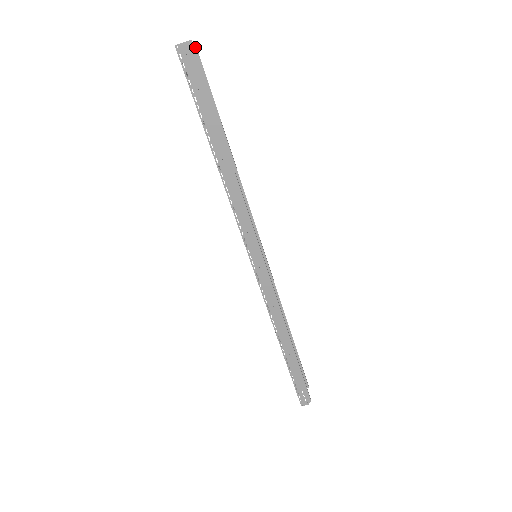
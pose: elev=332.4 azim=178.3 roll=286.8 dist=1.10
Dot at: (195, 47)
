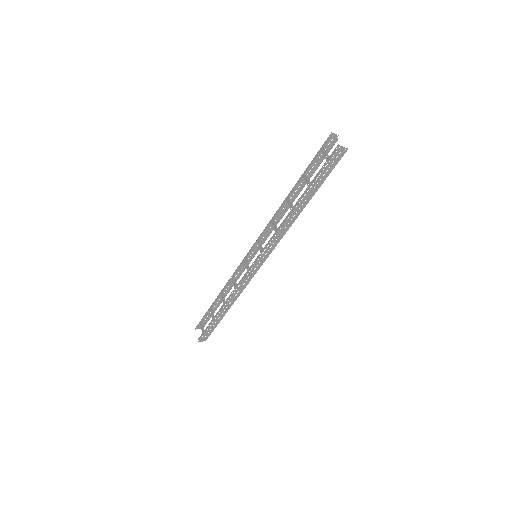
Dot at: (336, 139)
